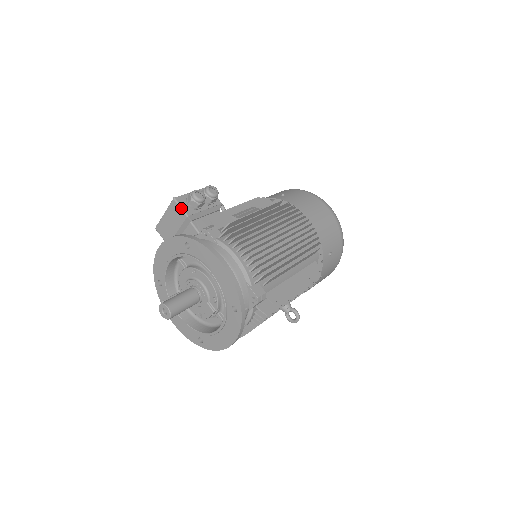
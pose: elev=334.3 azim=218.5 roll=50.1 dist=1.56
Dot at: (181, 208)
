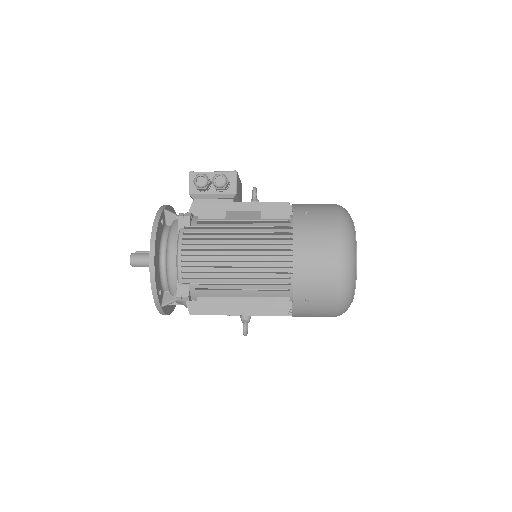
Dot at: (189, 184)
